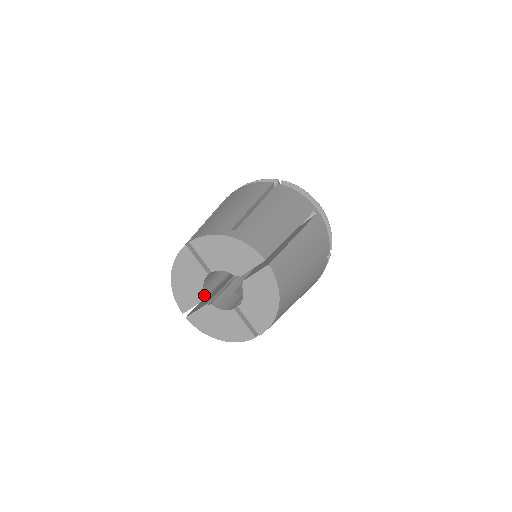
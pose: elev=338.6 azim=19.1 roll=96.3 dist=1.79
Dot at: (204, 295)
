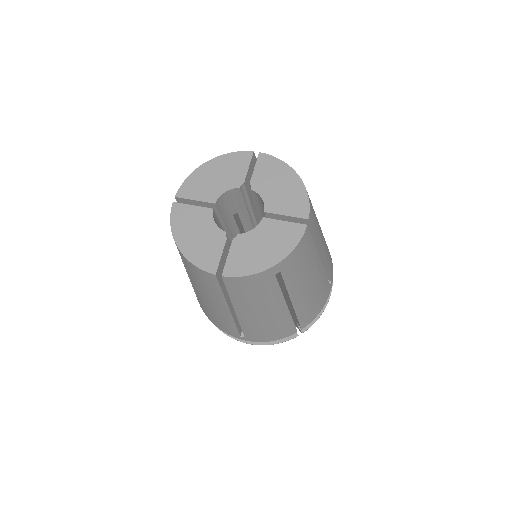
Dot at: (223, 232)
